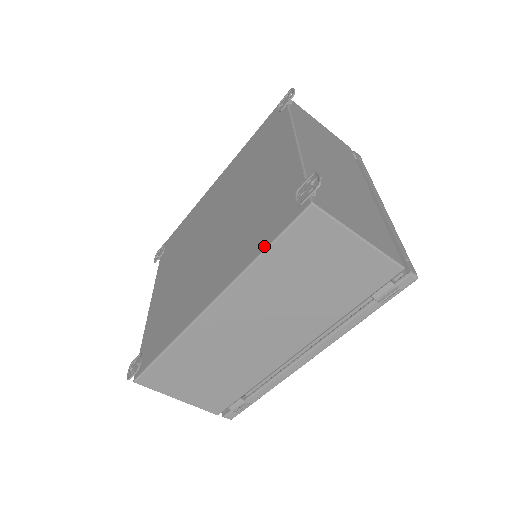
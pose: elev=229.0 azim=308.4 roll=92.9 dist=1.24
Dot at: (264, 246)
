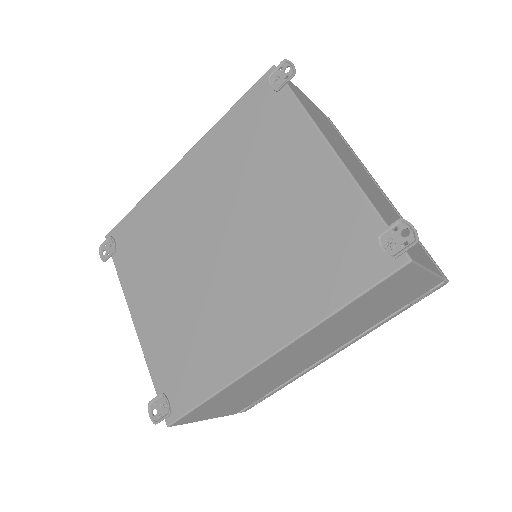
Dot at: (346, 298)
